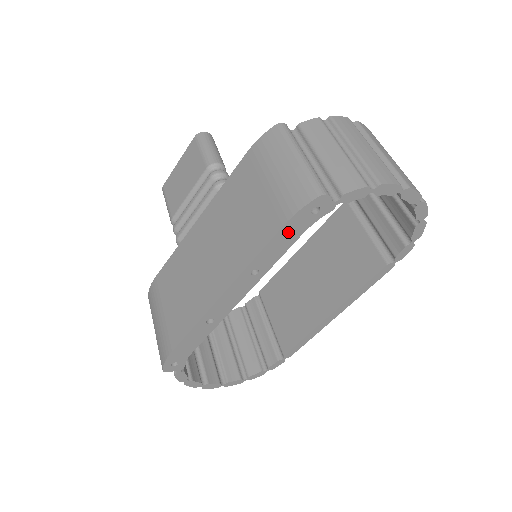
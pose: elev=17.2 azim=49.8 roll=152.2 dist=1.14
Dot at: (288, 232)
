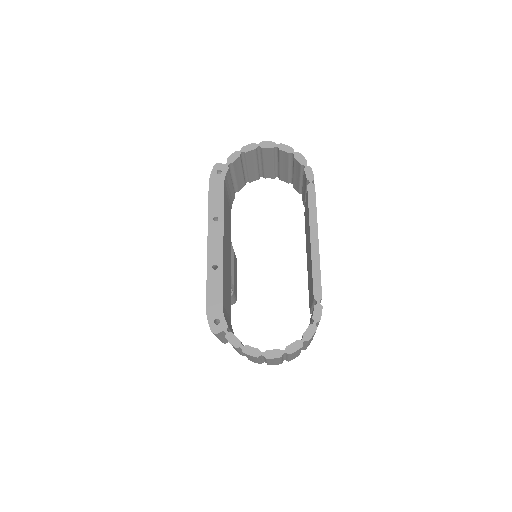
Dot at: (215, 188)
